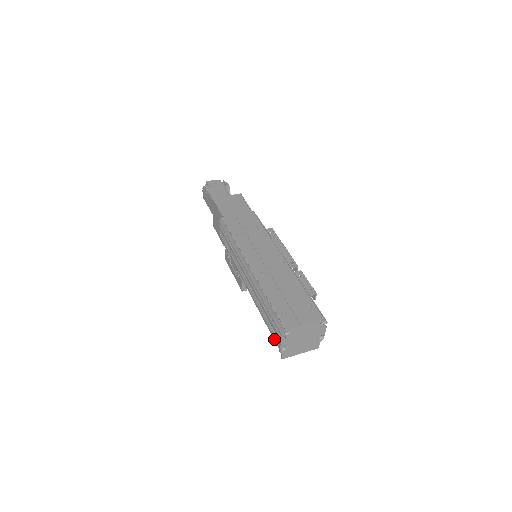
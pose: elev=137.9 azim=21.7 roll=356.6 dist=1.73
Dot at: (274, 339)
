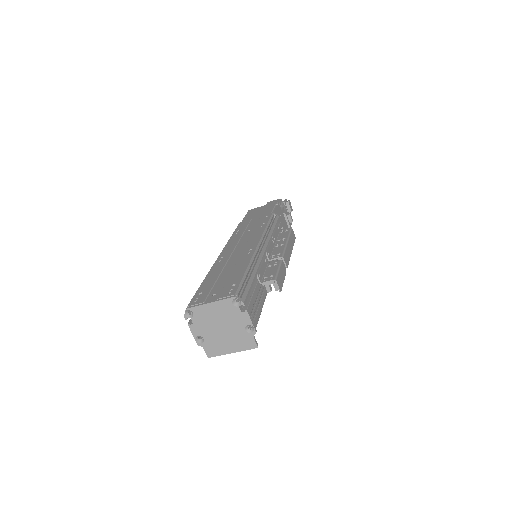
Dot at: occluded
